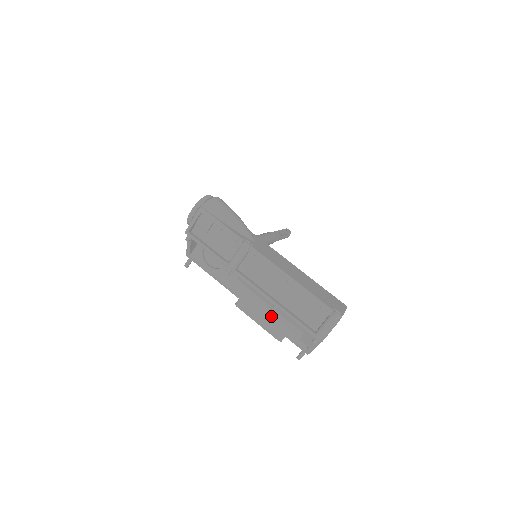
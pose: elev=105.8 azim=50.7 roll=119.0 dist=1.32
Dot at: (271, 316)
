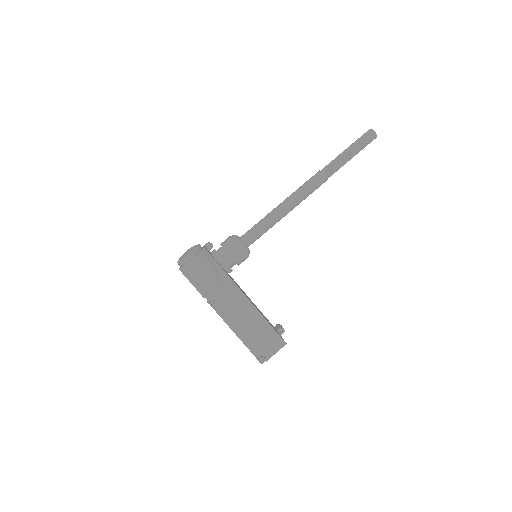
Dot at: occluded
